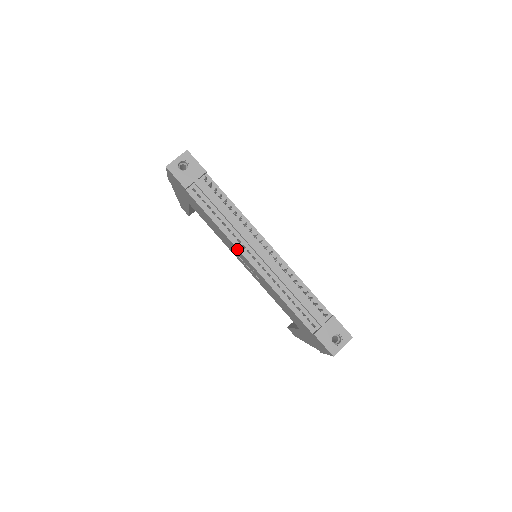
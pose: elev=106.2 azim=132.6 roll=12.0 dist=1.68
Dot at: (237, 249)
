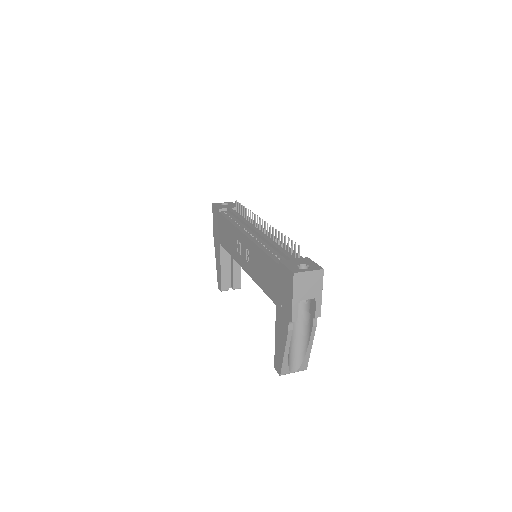
Dot at: (238, 231)
